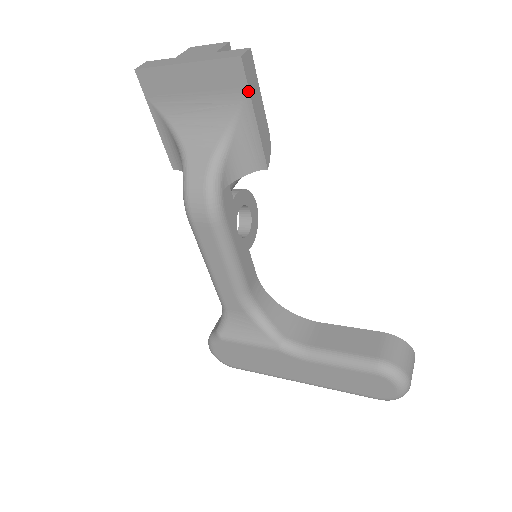
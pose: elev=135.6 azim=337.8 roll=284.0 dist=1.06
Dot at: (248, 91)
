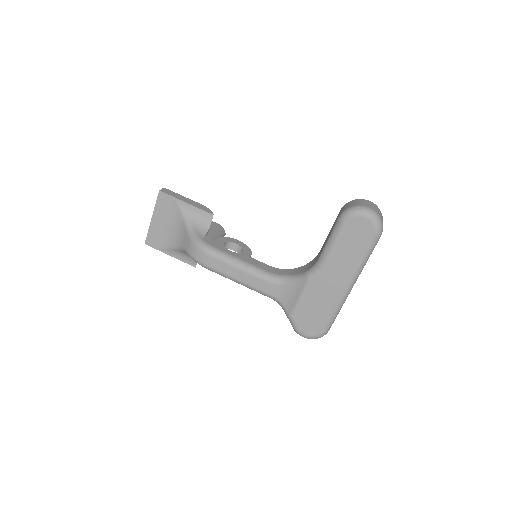
Dot at: (174, 198)
